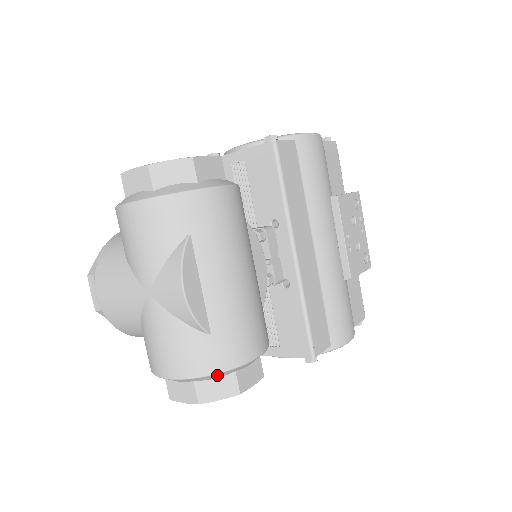
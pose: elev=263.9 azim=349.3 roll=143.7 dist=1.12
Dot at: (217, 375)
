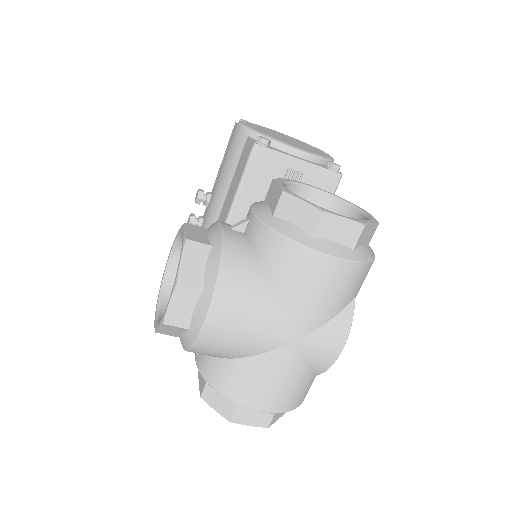
Dot at: occluded
